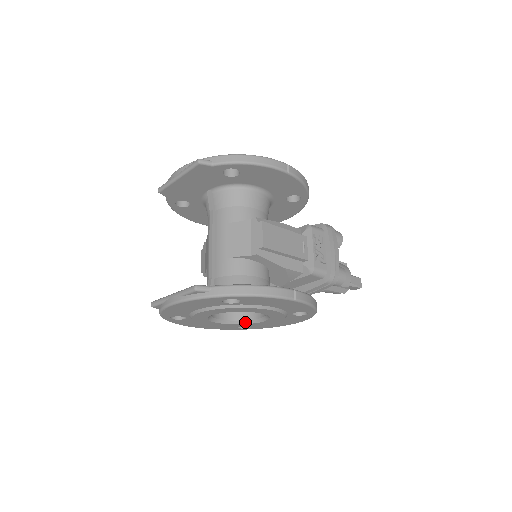
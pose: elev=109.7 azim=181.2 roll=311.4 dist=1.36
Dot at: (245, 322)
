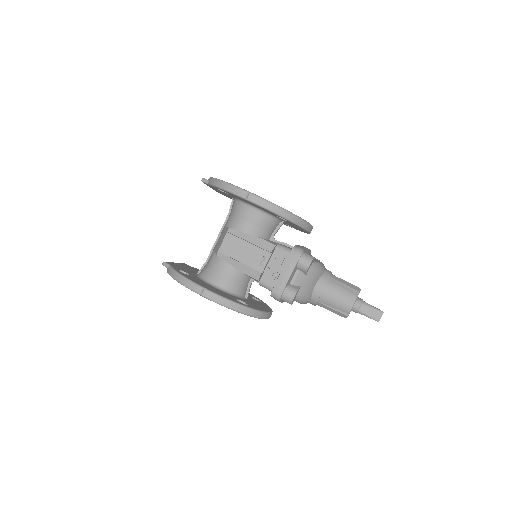
Dot at: occluded
